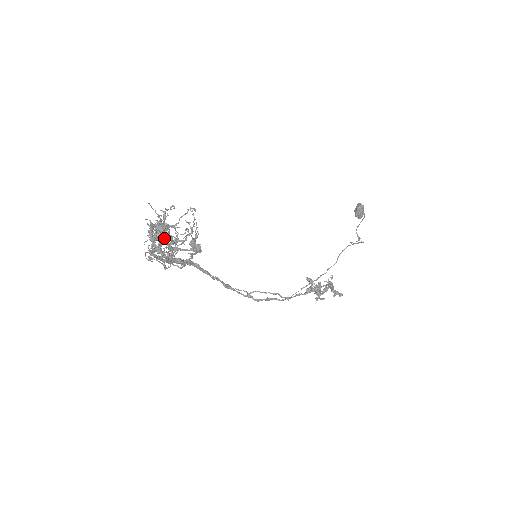
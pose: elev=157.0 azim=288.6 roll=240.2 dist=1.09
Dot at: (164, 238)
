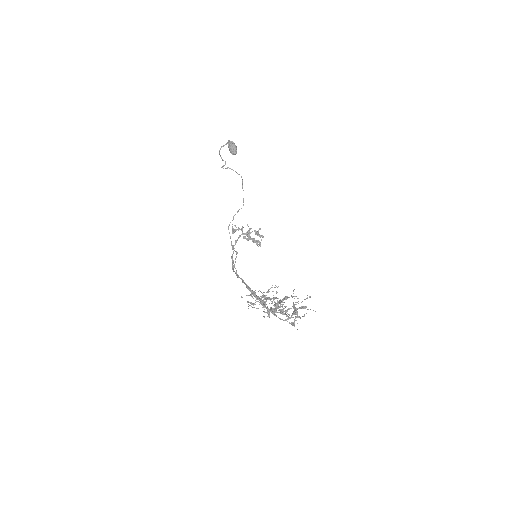
Dot at: occluded
